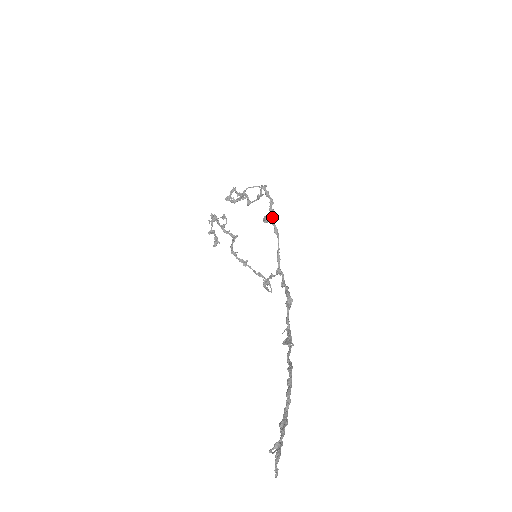
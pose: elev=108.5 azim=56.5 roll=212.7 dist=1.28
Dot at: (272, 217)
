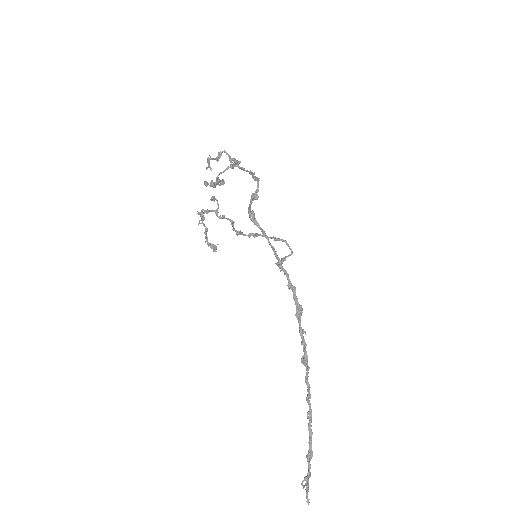
Dot at: (253, 219)
